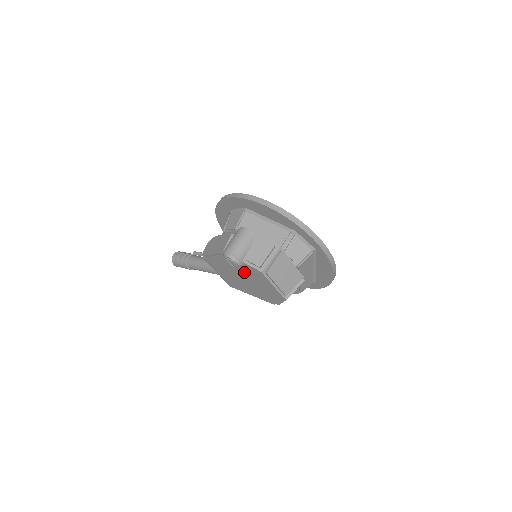
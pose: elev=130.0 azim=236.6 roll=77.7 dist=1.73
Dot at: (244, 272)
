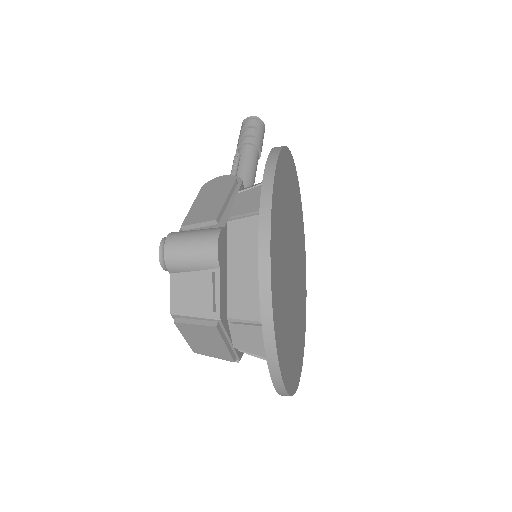
Dot at: occluded
